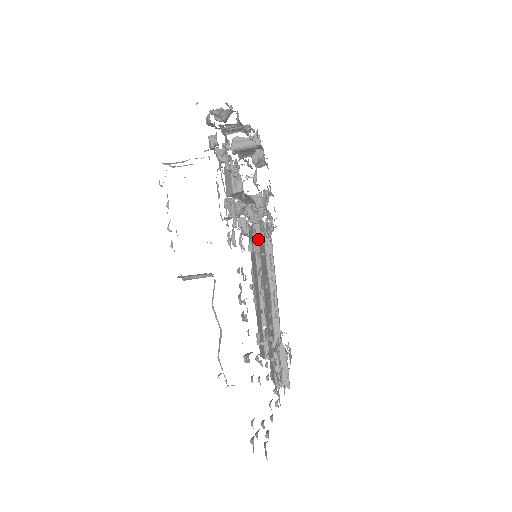
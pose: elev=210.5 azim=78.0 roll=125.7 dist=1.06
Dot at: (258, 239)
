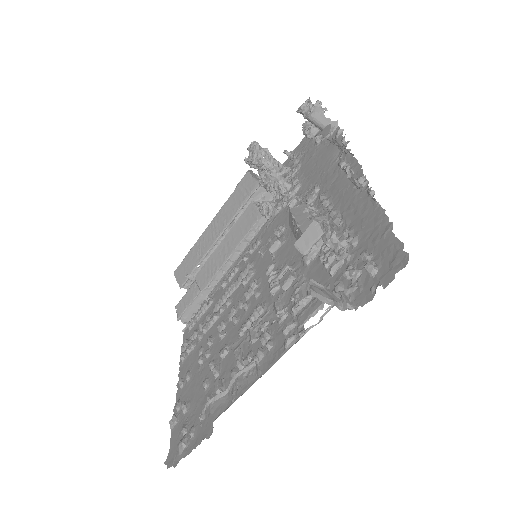
Dot at: (271, 250)
